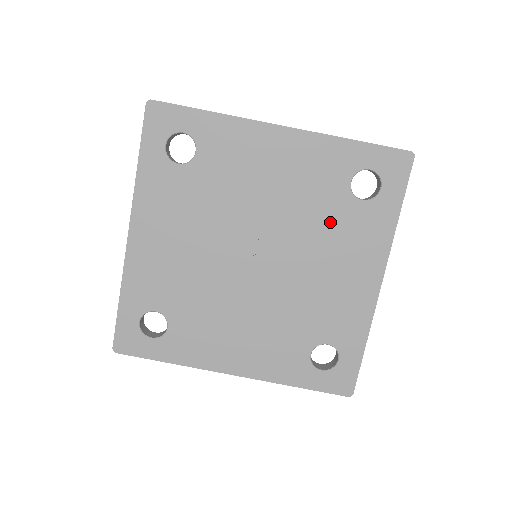
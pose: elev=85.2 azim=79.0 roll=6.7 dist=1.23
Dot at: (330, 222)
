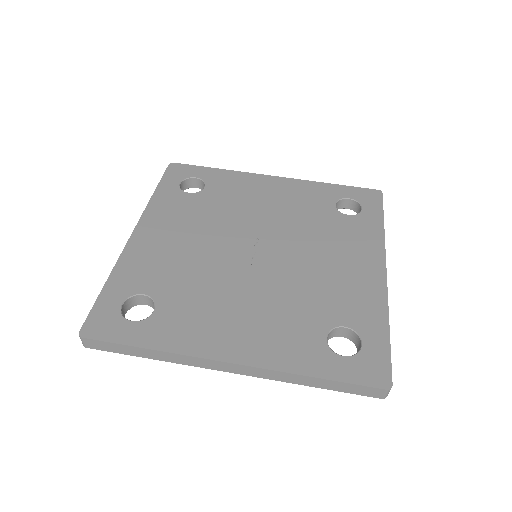
Dot at: (323, 228)
